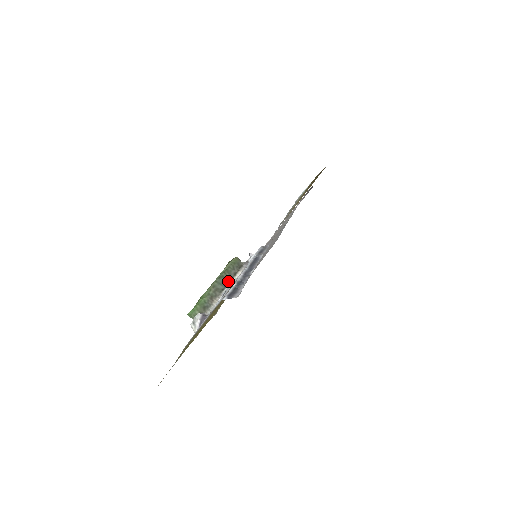
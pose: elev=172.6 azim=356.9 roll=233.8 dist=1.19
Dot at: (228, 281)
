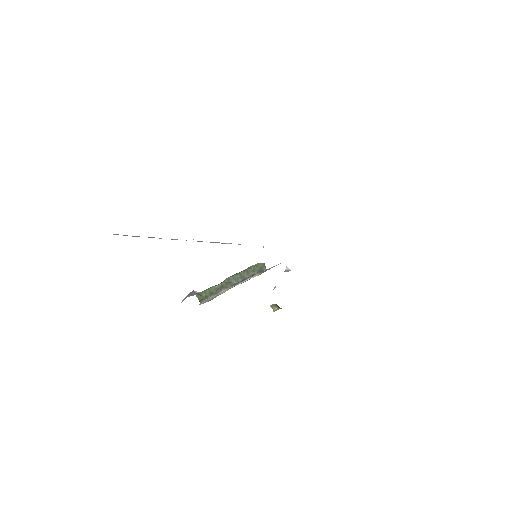
Dot at: (243, 279)
